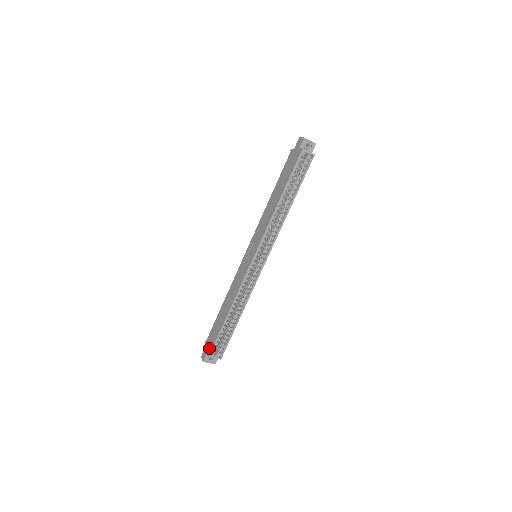
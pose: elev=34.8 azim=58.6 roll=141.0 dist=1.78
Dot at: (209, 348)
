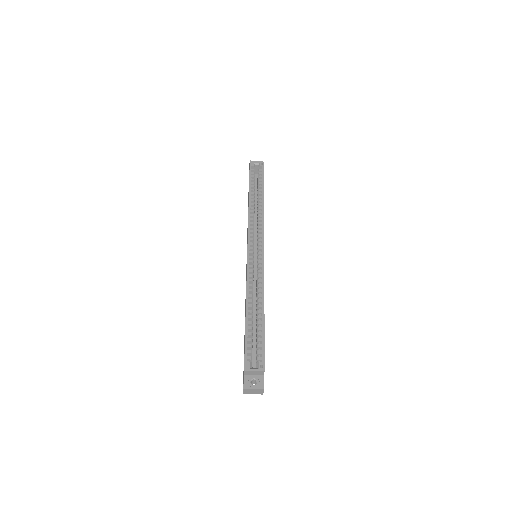
Dot at: occluded
